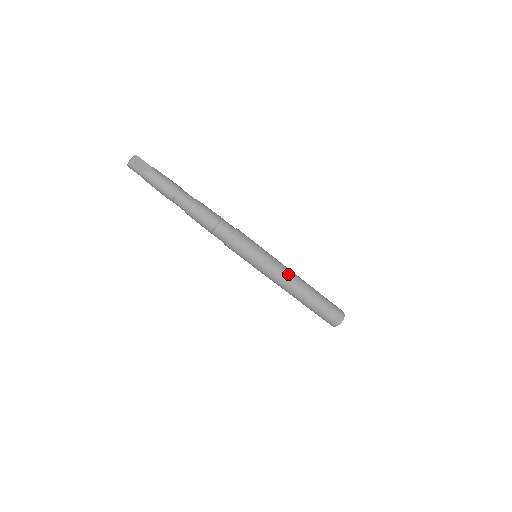
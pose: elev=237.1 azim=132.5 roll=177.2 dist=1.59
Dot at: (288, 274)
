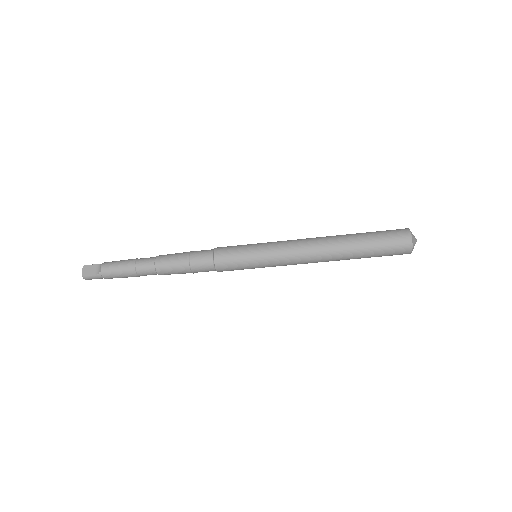
Dot at: (300, 246)
